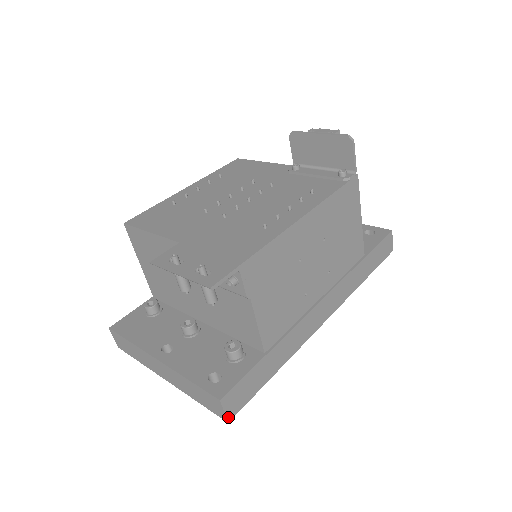
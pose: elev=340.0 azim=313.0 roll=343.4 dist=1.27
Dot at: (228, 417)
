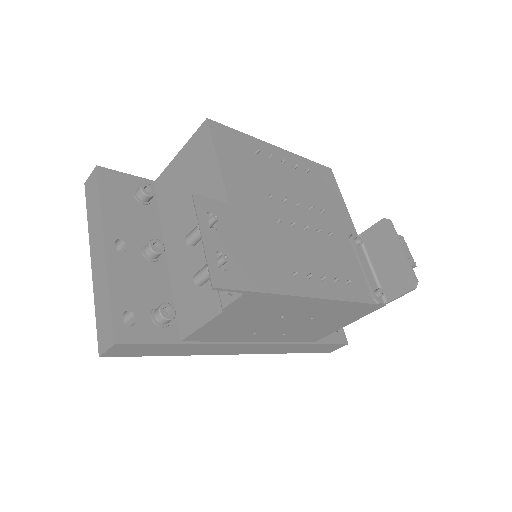
Dot at: (104, 354)
